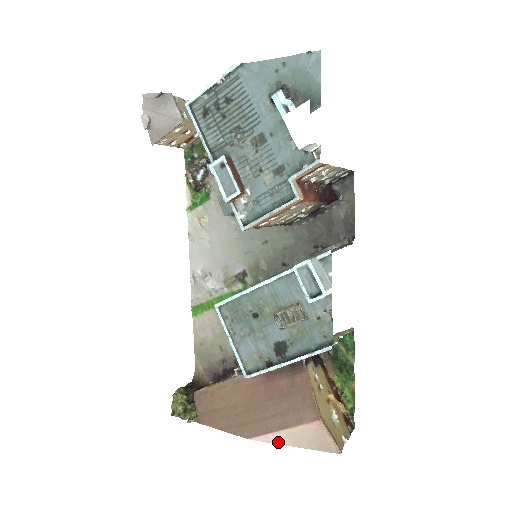
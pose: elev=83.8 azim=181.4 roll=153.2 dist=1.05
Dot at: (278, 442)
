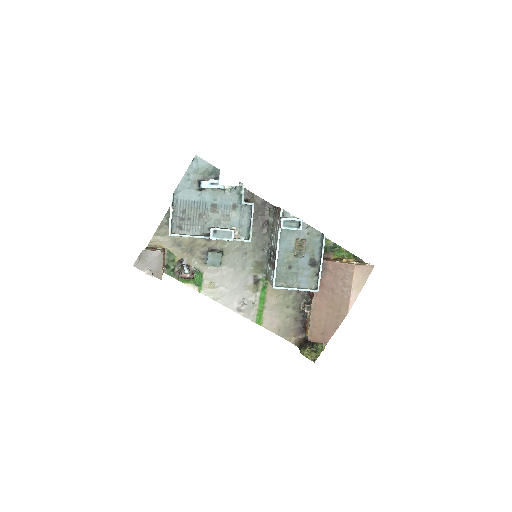
Dot at: (356, 297)
